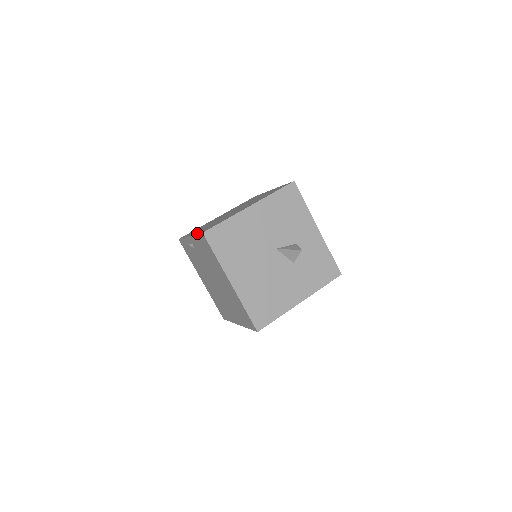
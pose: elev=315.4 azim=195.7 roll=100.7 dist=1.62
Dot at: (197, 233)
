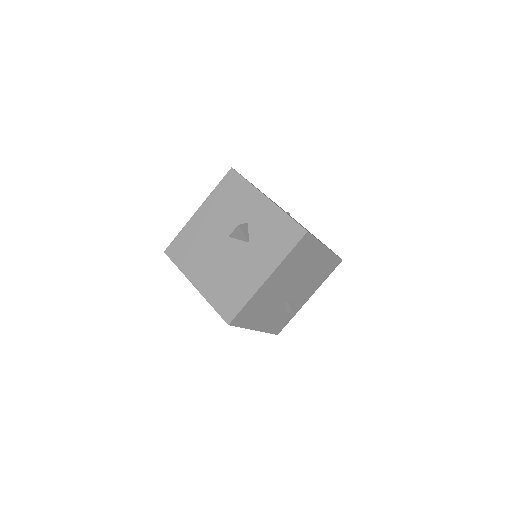
Dot at: occluded
